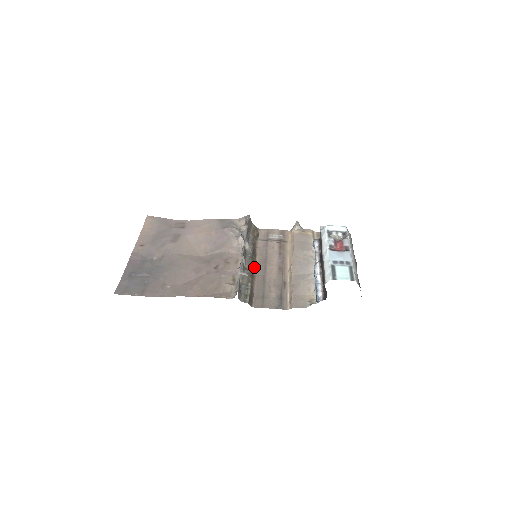
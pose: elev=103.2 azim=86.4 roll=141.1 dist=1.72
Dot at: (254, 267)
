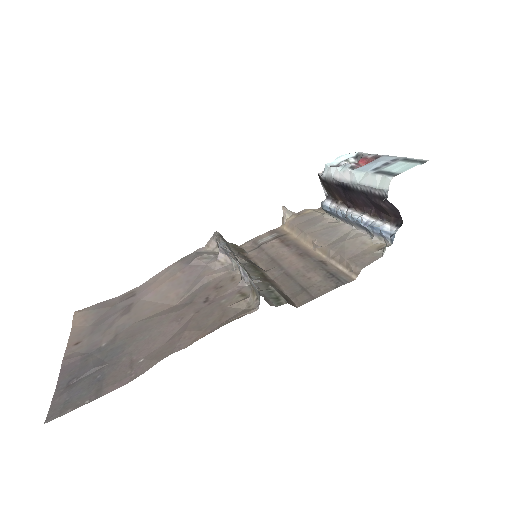
Dot at: (262, 273)
